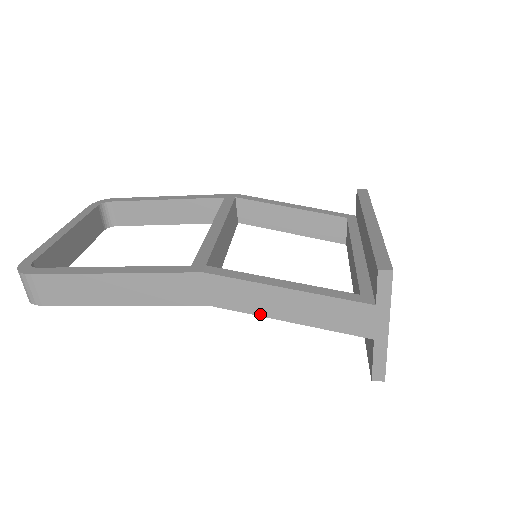
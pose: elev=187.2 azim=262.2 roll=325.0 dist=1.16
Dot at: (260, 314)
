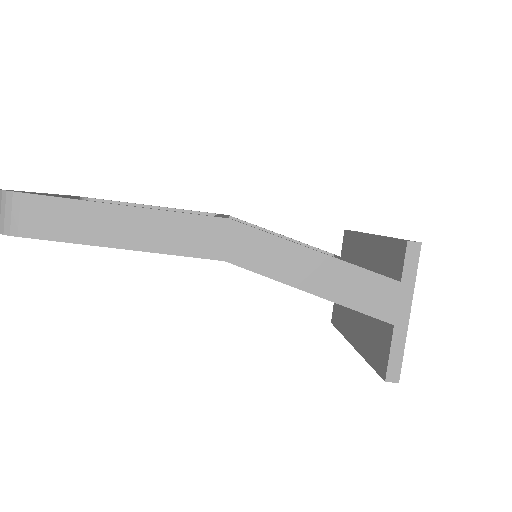
Dot at: (280, 279)
